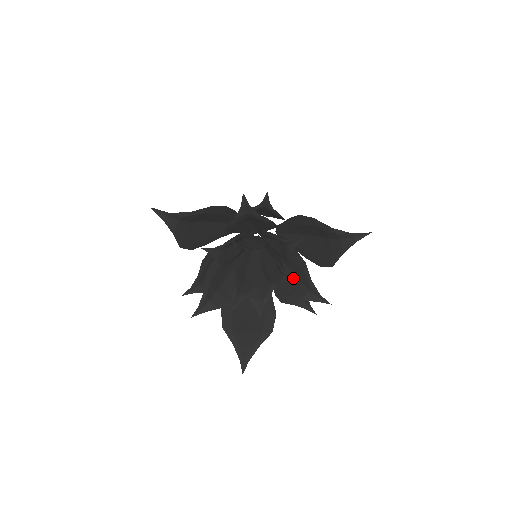
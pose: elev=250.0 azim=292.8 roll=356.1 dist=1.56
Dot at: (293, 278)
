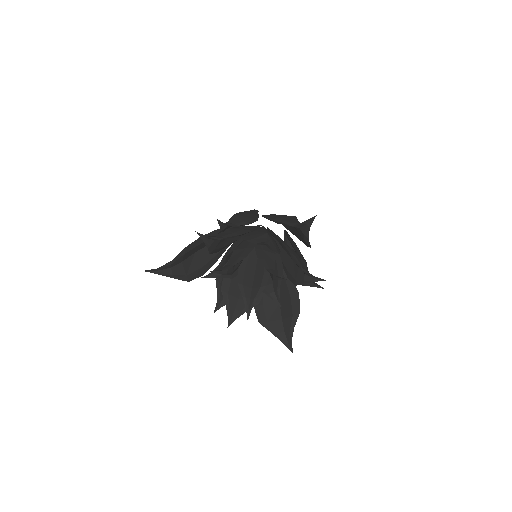
Dot at: (293, 263)
